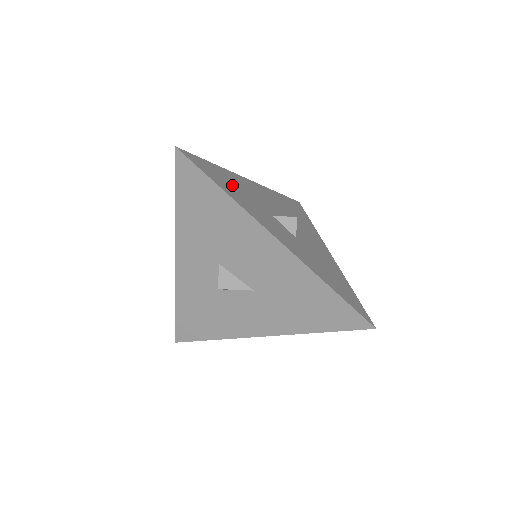
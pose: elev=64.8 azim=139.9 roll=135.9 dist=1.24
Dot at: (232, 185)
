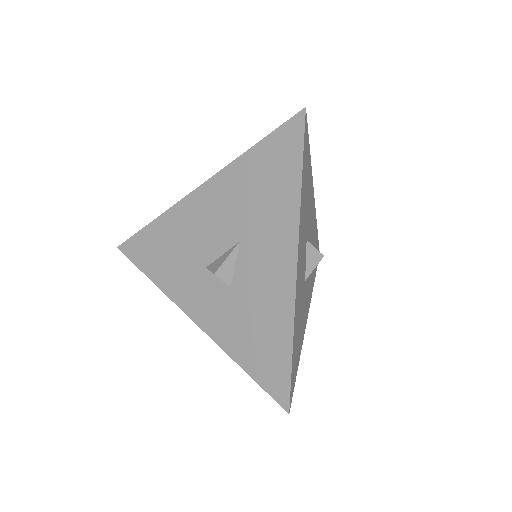
Dot at: occluded
